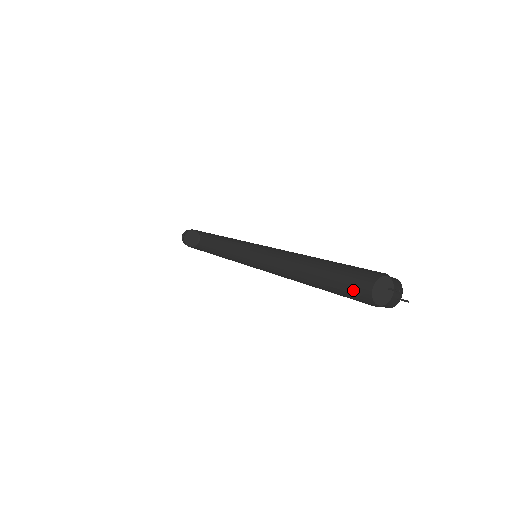
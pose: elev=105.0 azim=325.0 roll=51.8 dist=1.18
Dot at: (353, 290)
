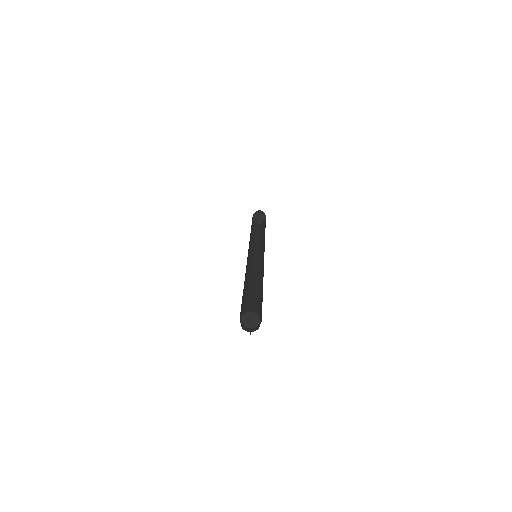
Dot at: (252, 311)
